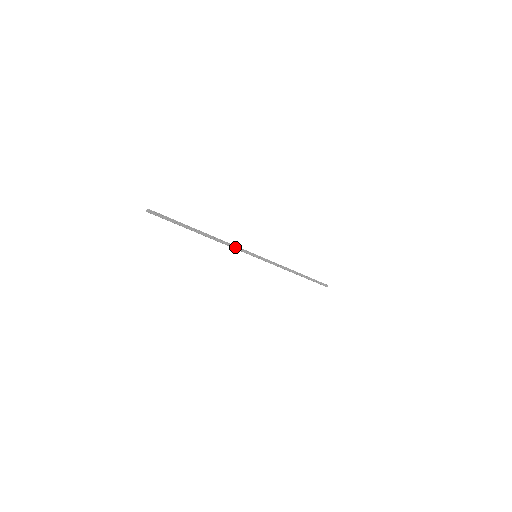
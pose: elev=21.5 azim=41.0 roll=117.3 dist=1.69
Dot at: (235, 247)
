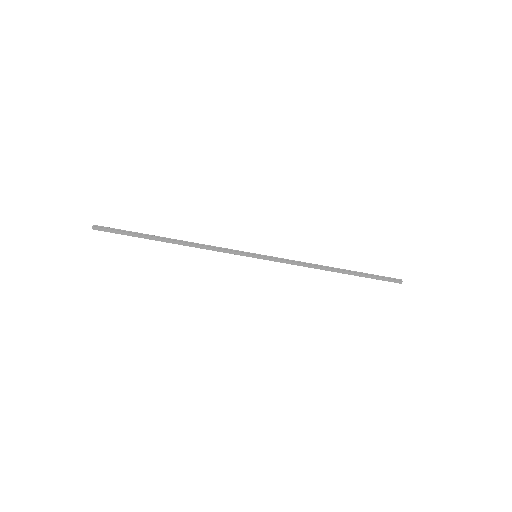
Dot at: (219, 249)
